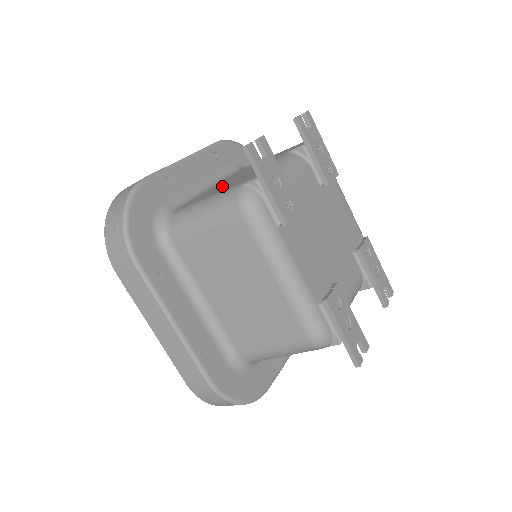
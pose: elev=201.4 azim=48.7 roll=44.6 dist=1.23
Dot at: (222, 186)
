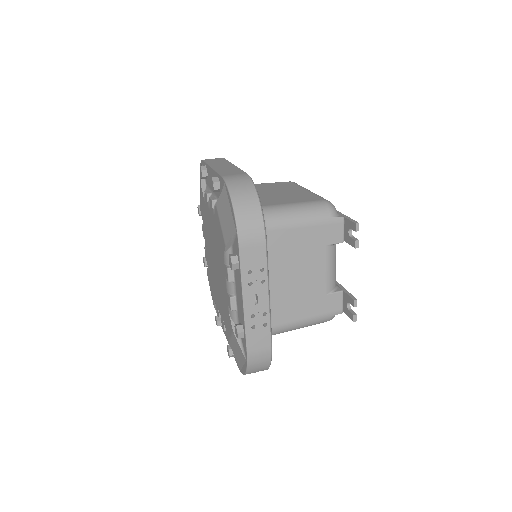
Dot at: (298, 298)
